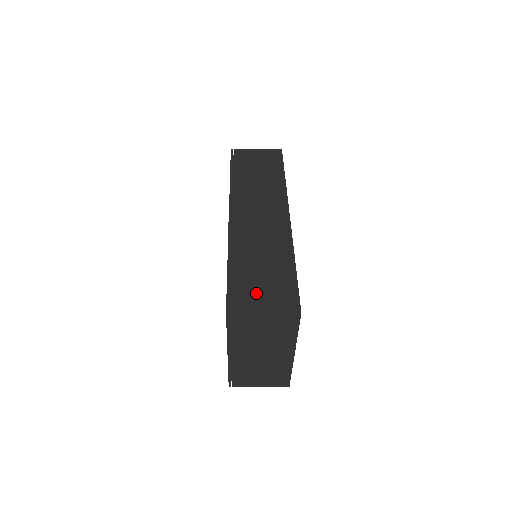
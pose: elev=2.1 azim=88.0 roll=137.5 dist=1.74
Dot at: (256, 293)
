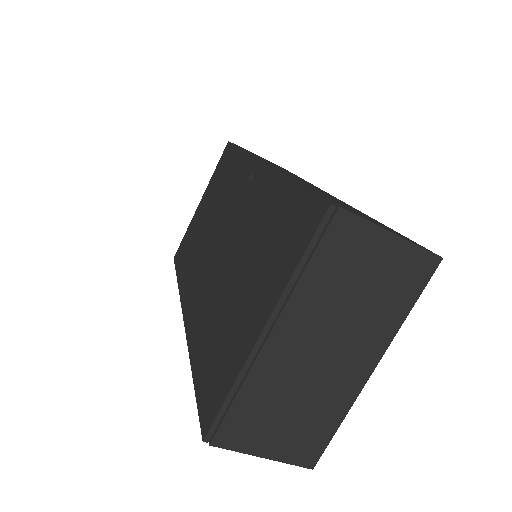
Dot at: (359, 214)
